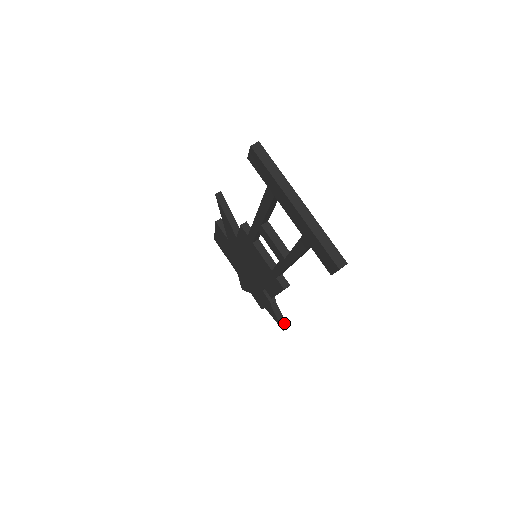
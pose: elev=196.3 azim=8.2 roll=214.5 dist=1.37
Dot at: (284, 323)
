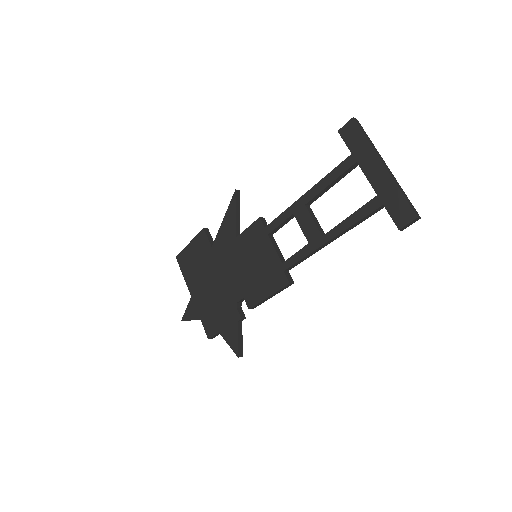
Dot at: (241, 349)
